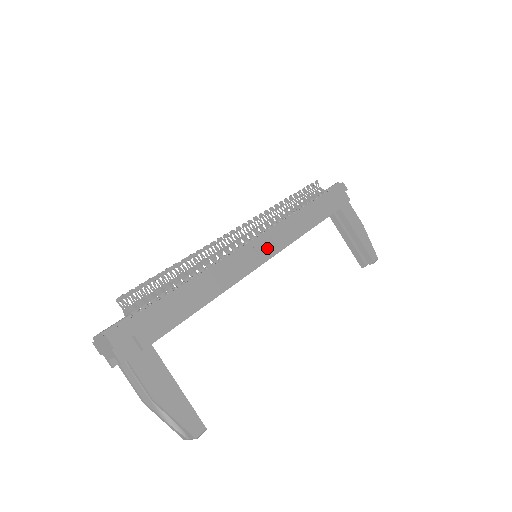
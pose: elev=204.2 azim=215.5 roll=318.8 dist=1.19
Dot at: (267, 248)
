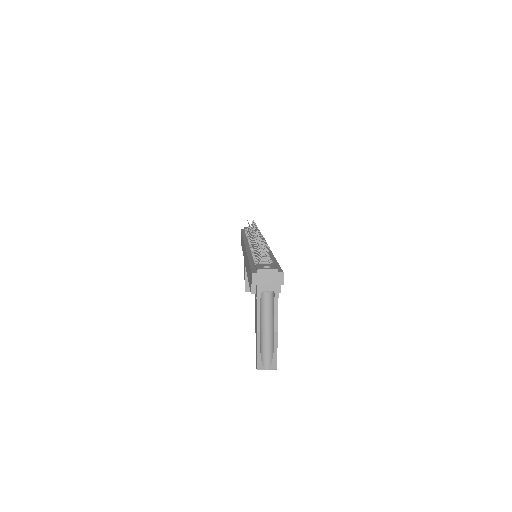
Dot at: occluded
